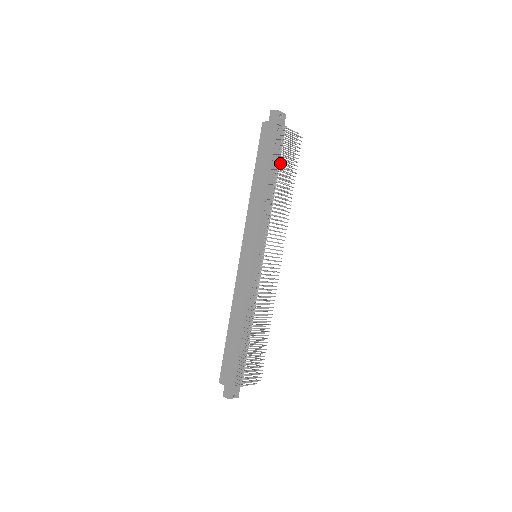
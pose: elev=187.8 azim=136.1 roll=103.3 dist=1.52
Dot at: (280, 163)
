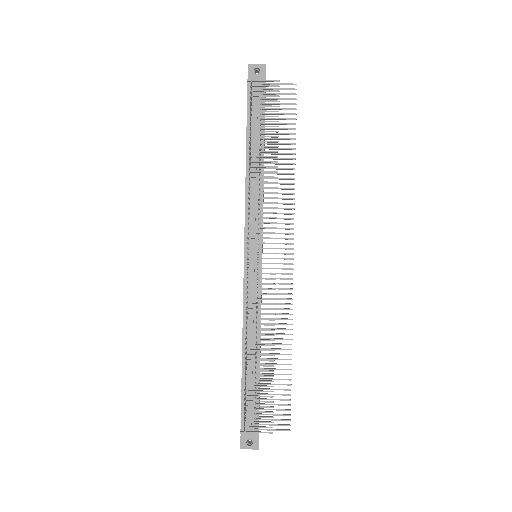
Dot at: (261, 128)
